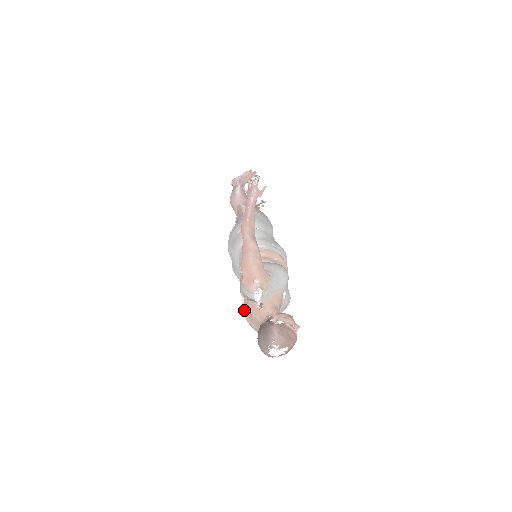
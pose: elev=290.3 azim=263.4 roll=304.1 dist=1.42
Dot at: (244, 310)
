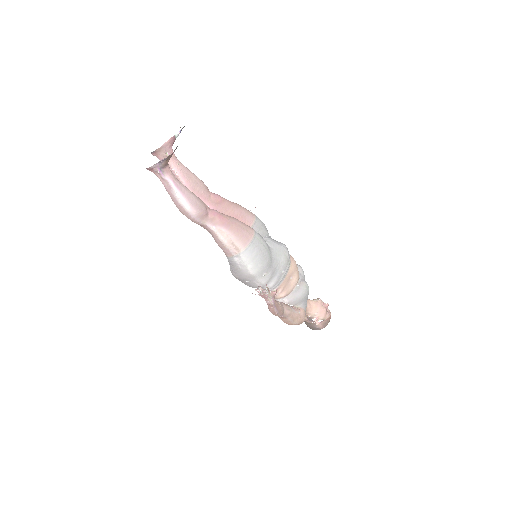
Dot at: occluded
